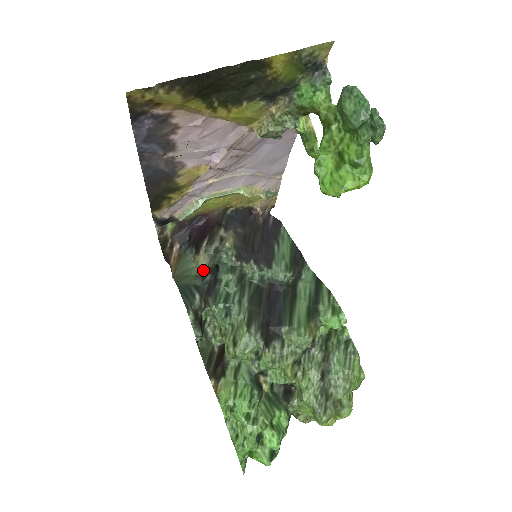
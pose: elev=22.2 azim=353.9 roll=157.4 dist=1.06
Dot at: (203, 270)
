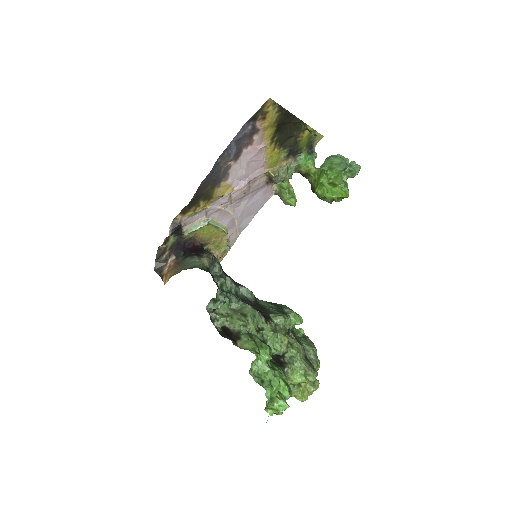
Dot at: (207, 268)
